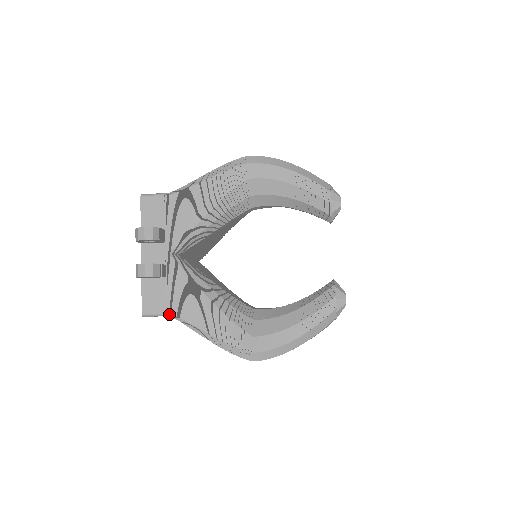
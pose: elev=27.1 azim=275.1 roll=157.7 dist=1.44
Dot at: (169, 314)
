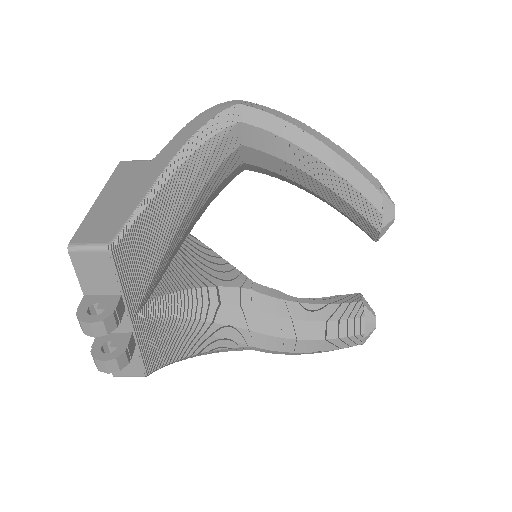
Dot at: occluded
